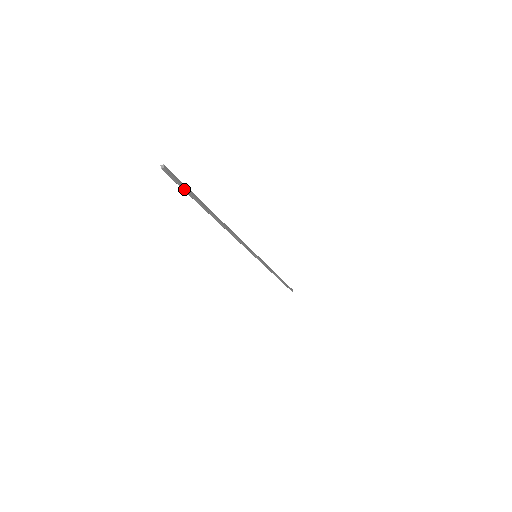
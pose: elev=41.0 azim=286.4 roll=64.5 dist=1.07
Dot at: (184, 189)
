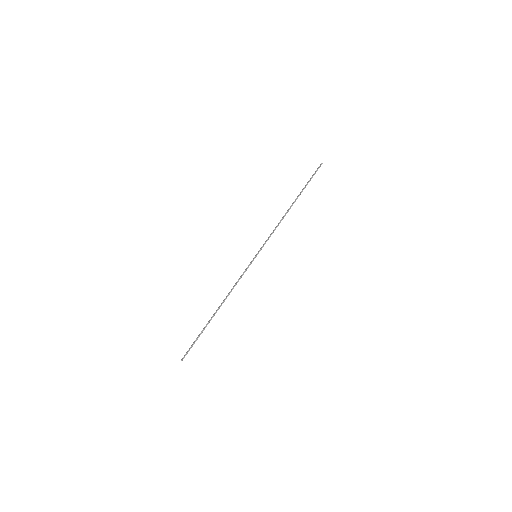
Dot at: occluded
